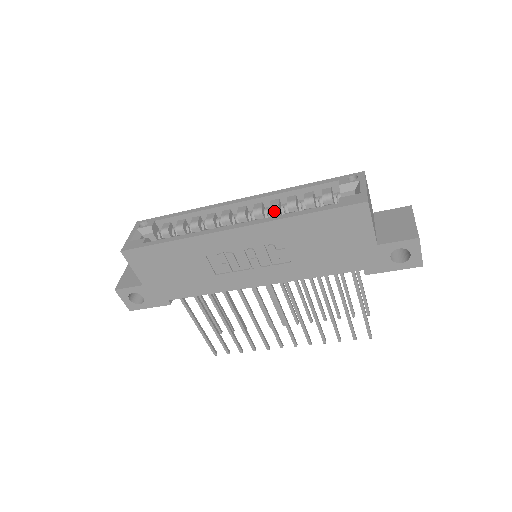
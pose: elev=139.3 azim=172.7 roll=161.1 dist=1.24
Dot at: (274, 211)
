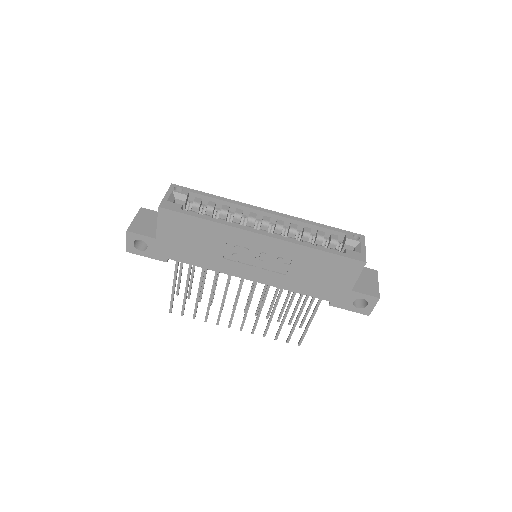
Dot at: (292, 233)
